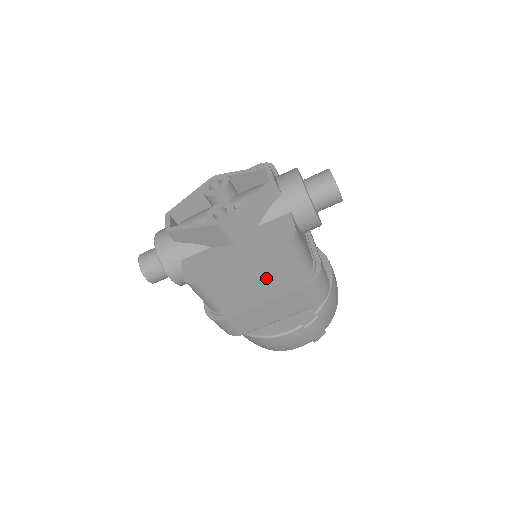
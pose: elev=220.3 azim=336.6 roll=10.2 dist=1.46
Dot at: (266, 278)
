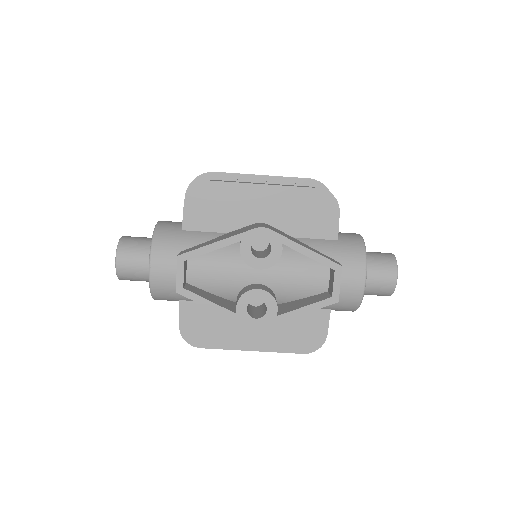
Dot at: occluded
